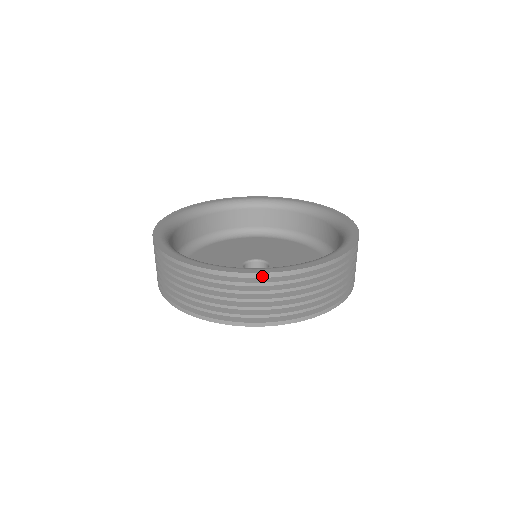
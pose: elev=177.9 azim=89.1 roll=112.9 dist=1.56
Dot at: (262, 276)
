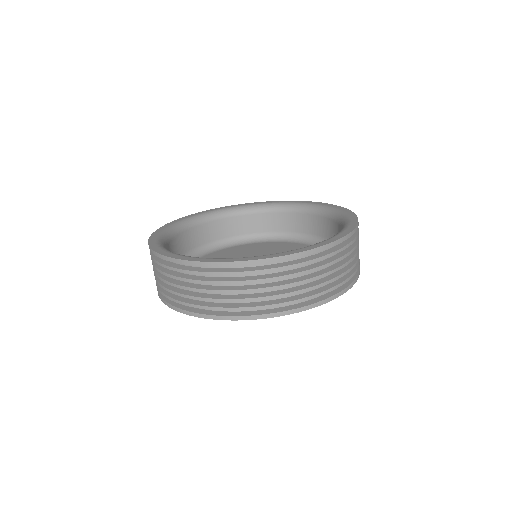
Dot at: (201, 265)
